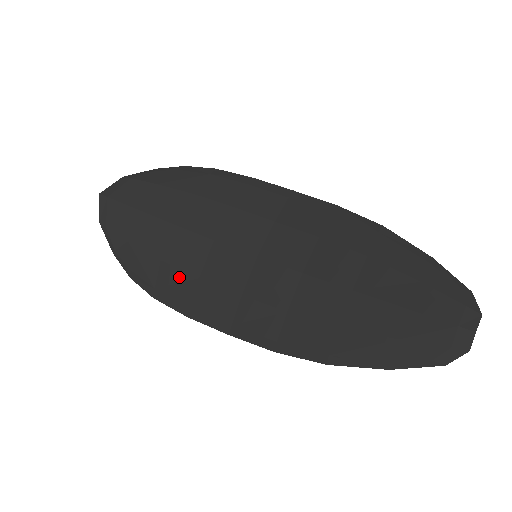
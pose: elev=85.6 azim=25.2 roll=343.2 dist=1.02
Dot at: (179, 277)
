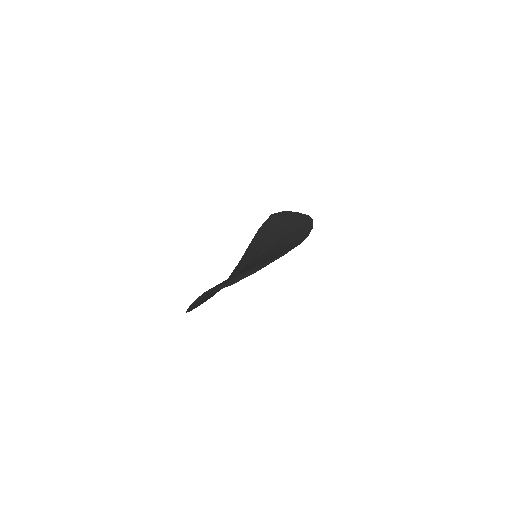
Dot at: occluded
